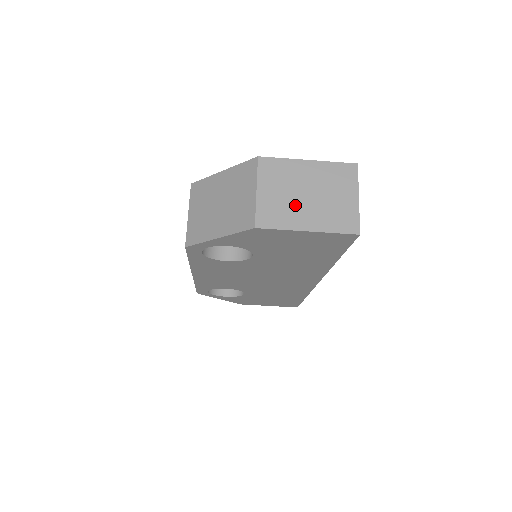
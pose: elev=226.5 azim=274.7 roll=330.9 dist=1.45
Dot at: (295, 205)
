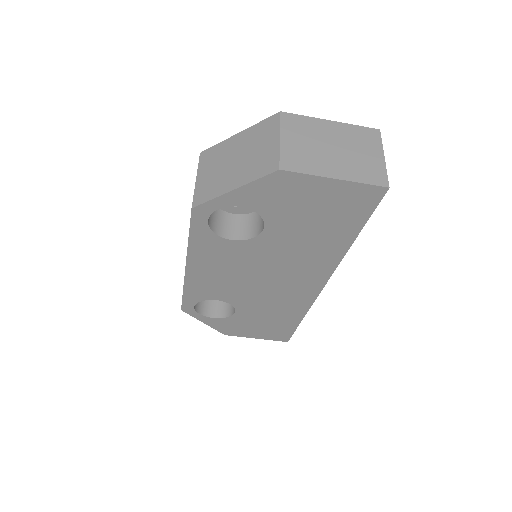
Dot at: (320, 155)
